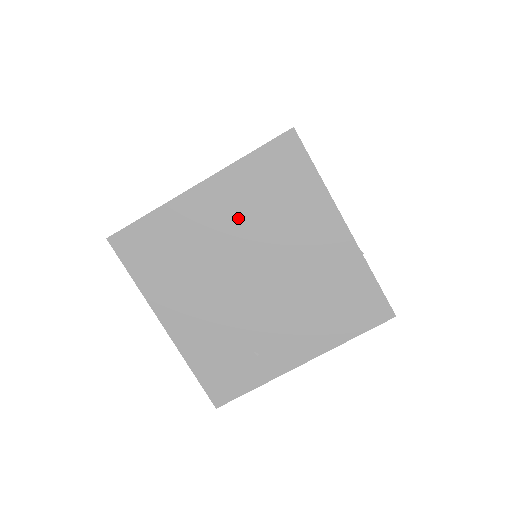
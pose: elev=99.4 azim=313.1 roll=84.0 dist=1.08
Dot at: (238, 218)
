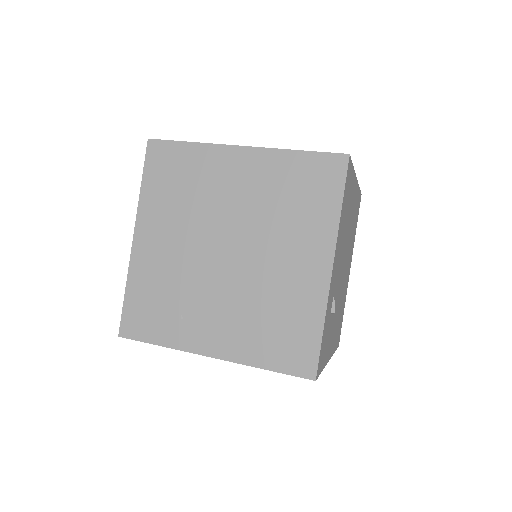
Dot at: (252, 195)
